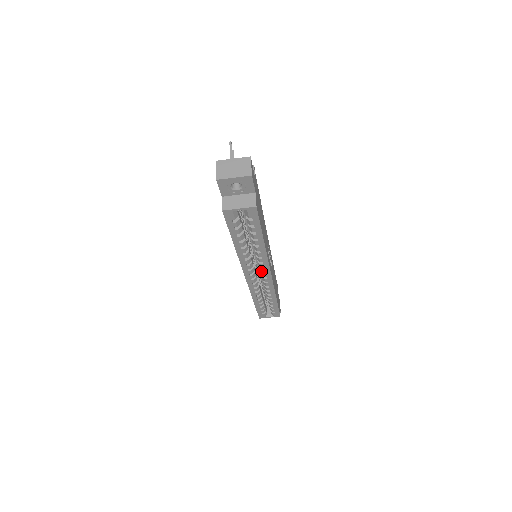
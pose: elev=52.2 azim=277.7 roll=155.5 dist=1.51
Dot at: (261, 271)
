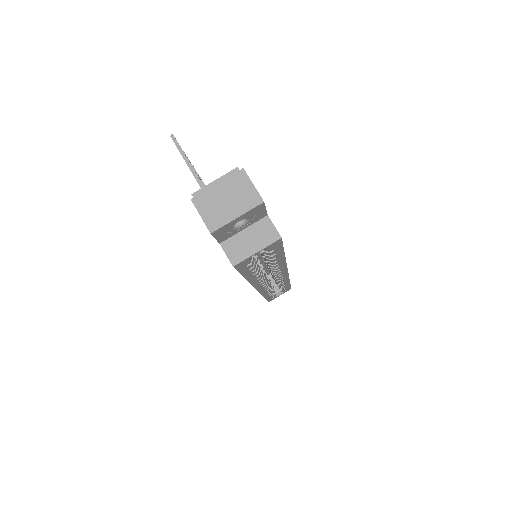
Dot at: (276, 276)
